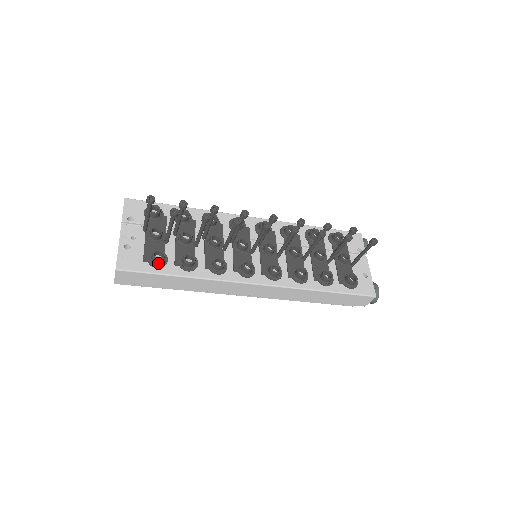
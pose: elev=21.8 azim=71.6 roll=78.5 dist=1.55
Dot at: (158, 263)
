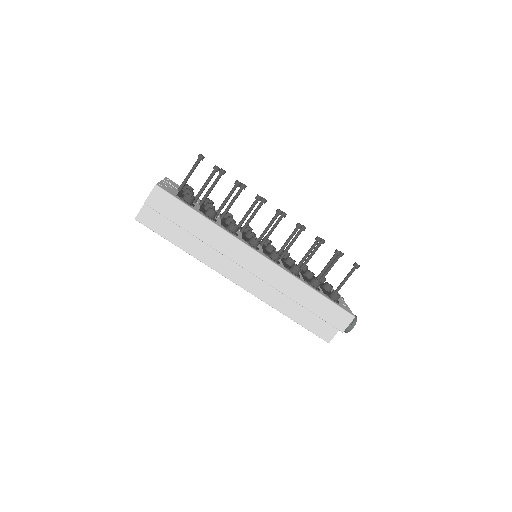
Dot at: (188, 201)
